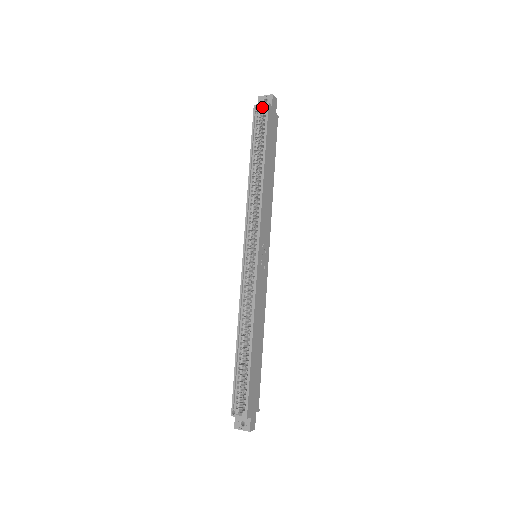
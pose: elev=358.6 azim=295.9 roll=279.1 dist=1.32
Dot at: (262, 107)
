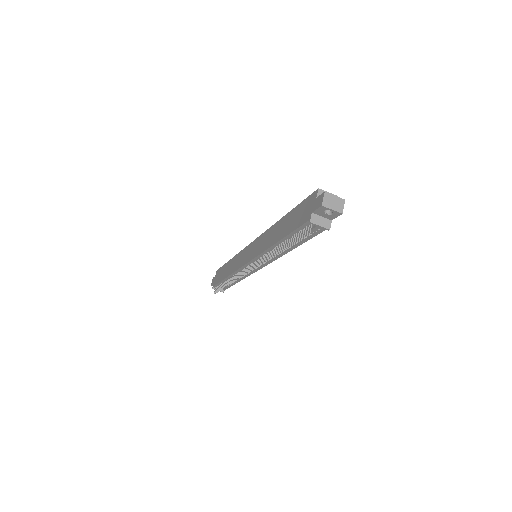
Dot at: occluded
